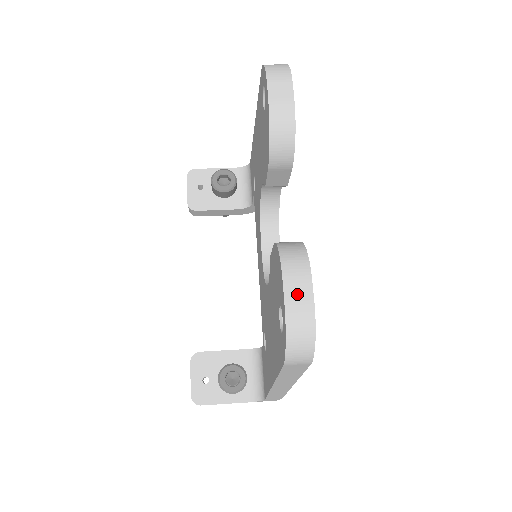
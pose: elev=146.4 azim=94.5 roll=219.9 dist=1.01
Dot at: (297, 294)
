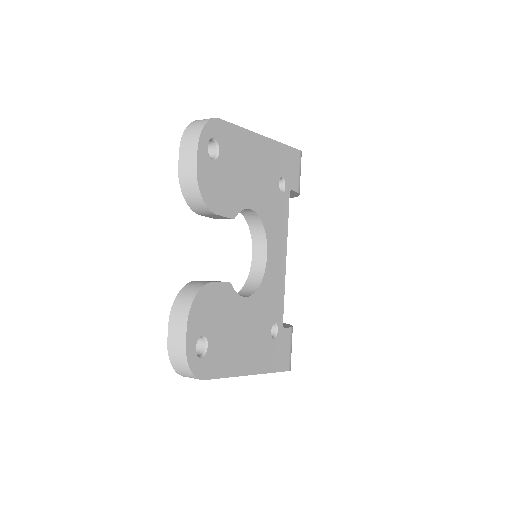
Dot at: (176, 335)
